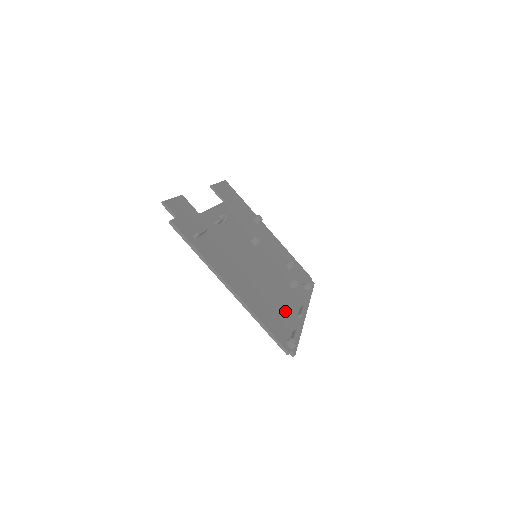
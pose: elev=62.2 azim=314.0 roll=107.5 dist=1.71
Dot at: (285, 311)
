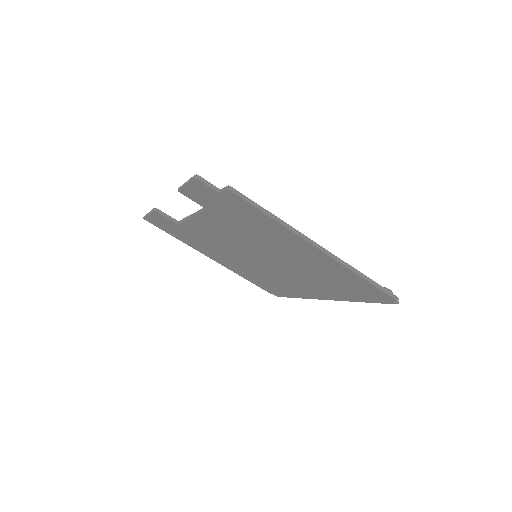
Dot at: occluded
